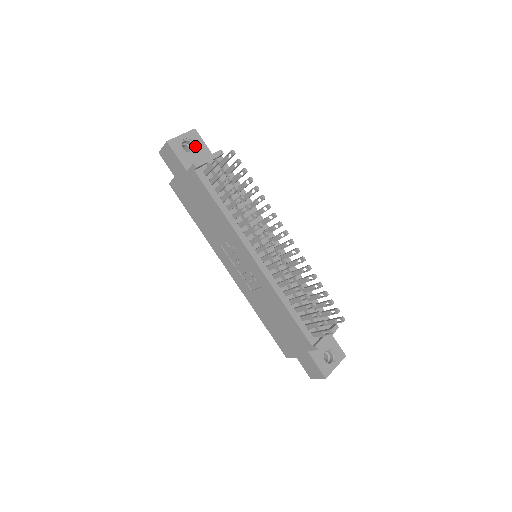
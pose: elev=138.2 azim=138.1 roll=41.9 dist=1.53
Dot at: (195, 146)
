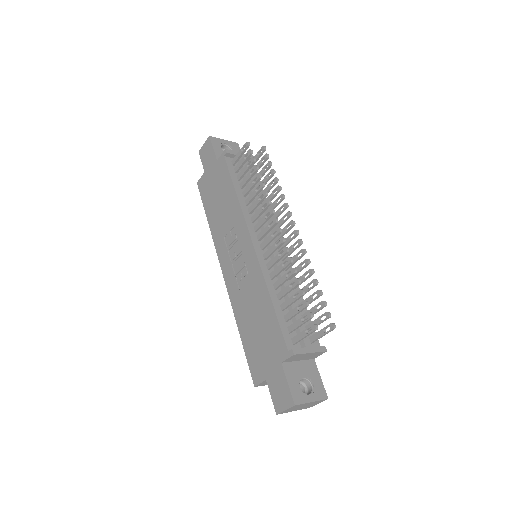
Dot at: occluded
